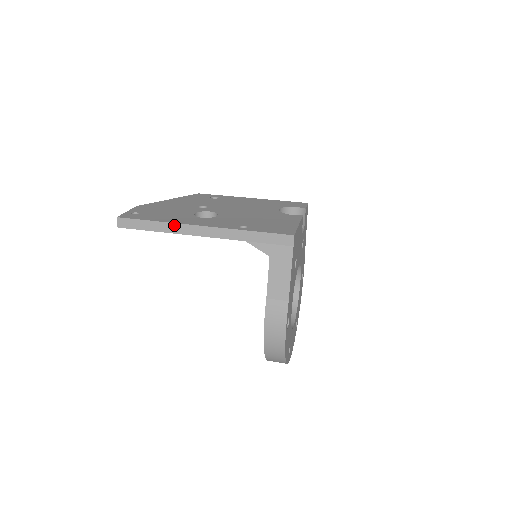
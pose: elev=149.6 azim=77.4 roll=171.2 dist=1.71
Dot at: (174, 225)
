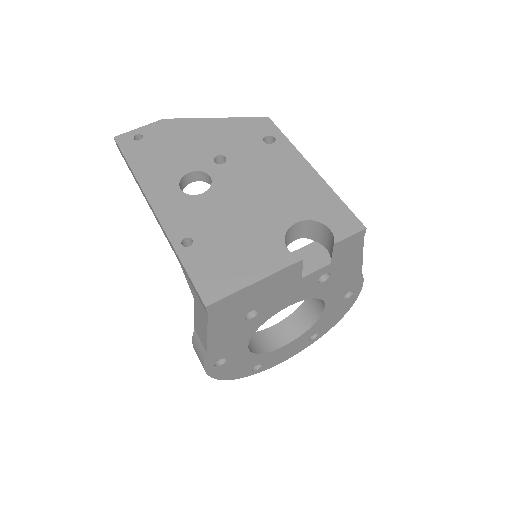
Dot at: (140, 186)
